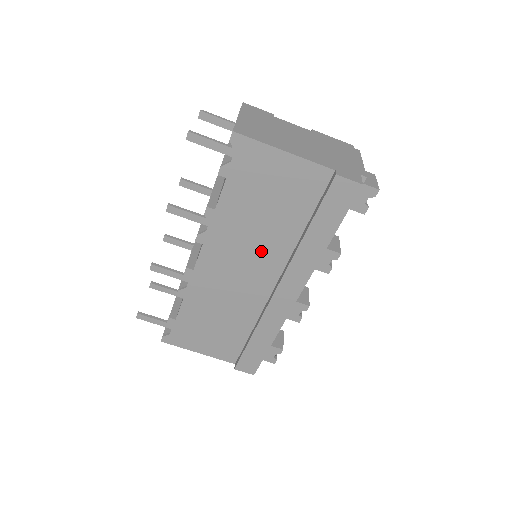
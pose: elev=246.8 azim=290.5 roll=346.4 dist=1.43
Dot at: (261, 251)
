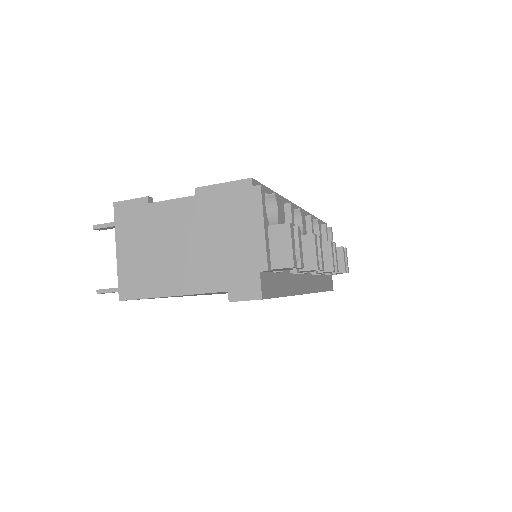
Dot at: occluded
